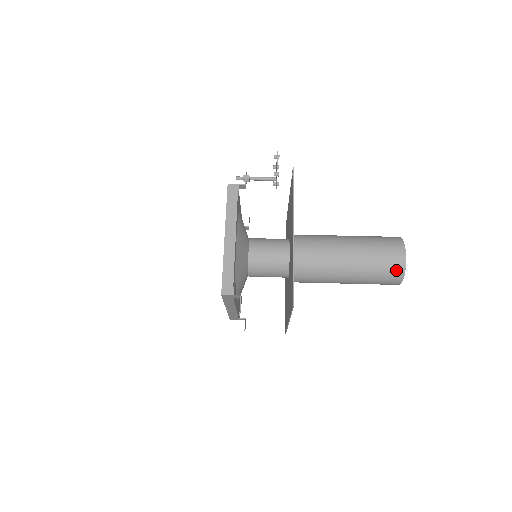
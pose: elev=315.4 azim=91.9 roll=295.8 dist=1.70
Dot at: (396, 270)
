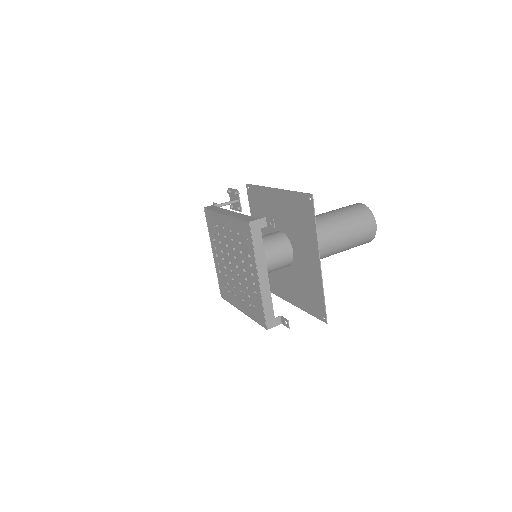
Dot at: (364, 212)
